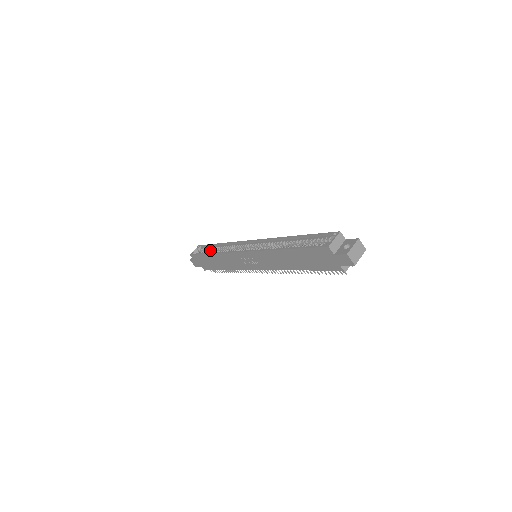
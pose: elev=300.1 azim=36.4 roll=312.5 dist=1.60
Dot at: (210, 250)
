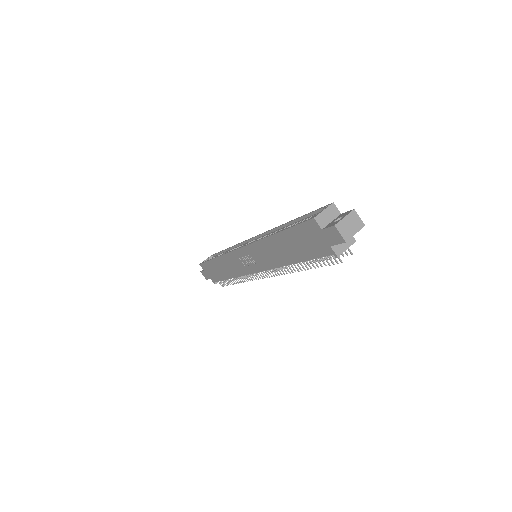
Dot at: occluded
